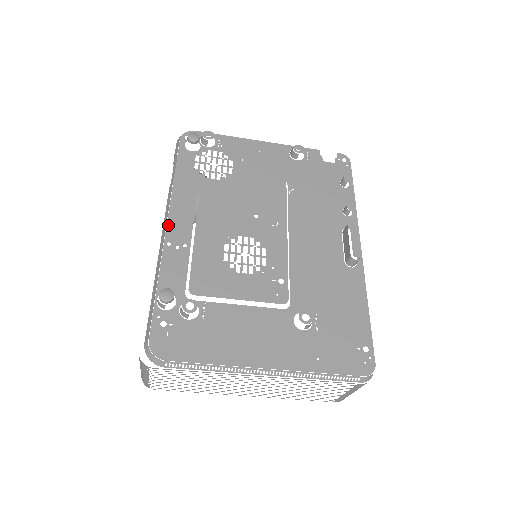
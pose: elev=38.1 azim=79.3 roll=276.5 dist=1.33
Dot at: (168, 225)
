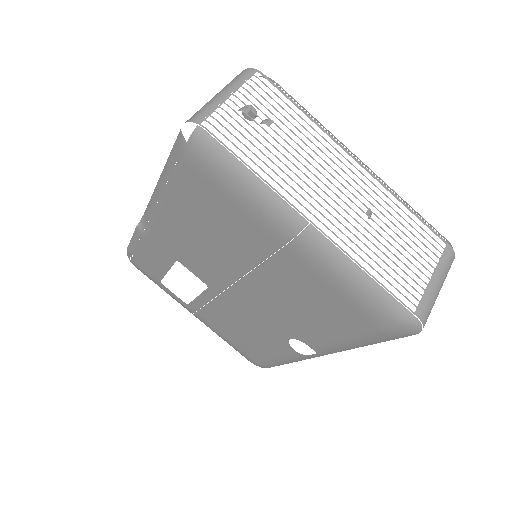
Dot at: occluded
